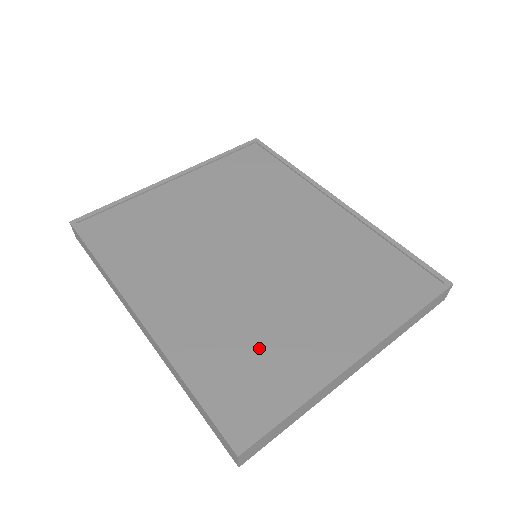
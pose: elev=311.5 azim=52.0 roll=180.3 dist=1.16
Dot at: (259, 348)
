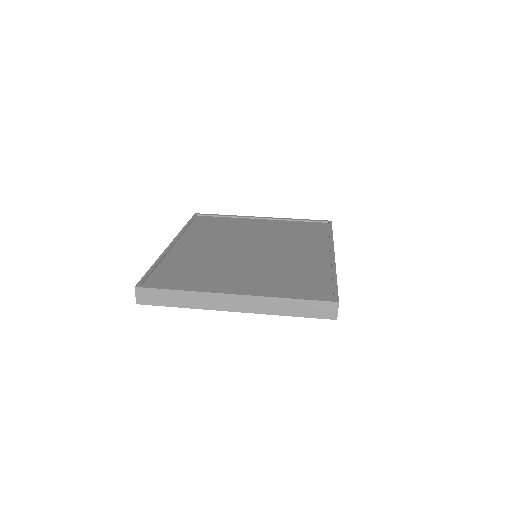
Dot at: (199, 272)
